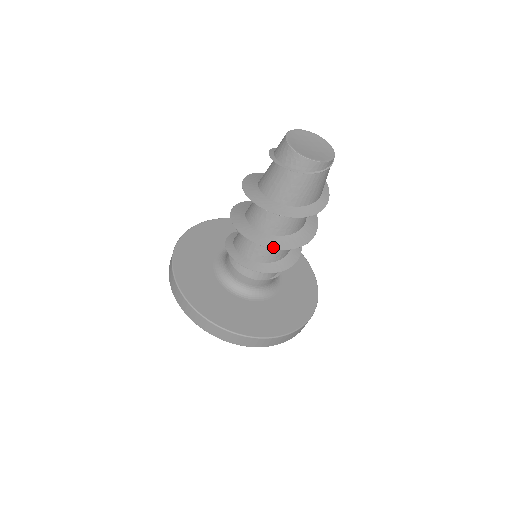
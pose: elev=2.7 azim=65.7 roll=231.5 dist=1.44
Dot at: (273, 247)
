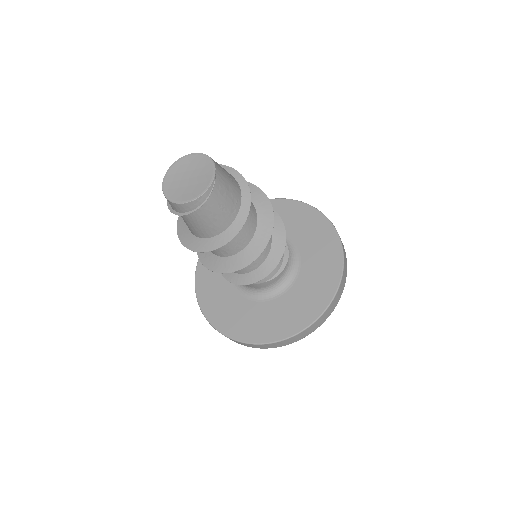
Dot at: (218, 271)
